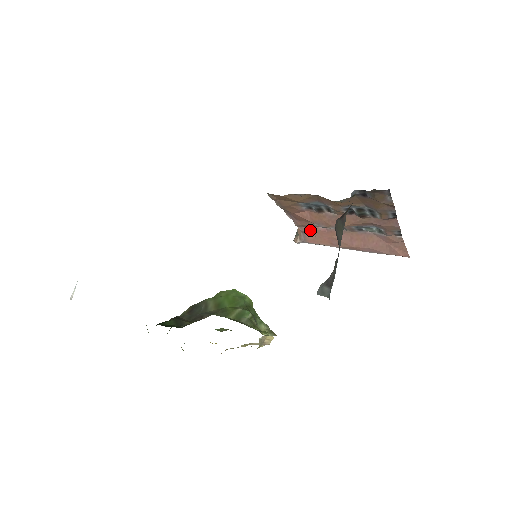
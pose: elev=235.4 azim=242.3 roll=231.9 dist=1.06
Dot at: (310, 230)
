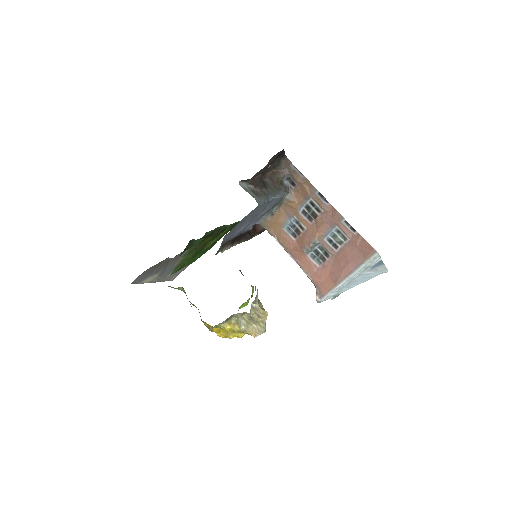
Dot at: (316, 276)
